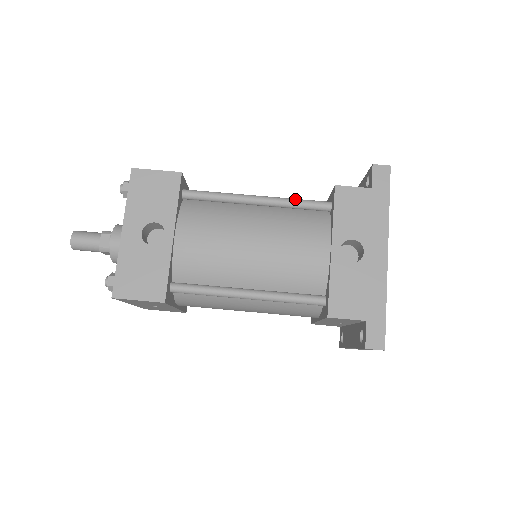
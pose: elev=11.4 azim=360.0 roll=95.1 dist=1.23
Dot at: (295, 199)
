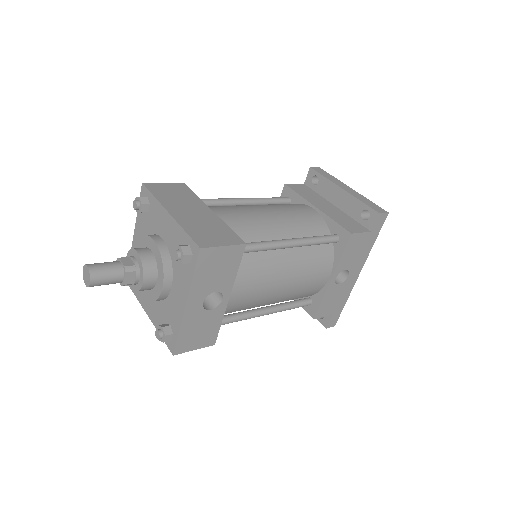
Dot at: (317, 240)
